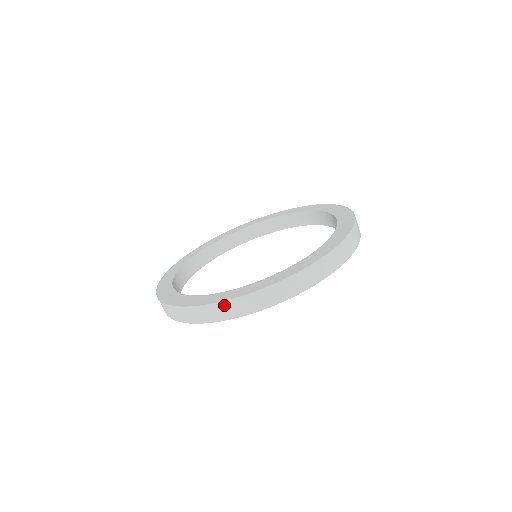
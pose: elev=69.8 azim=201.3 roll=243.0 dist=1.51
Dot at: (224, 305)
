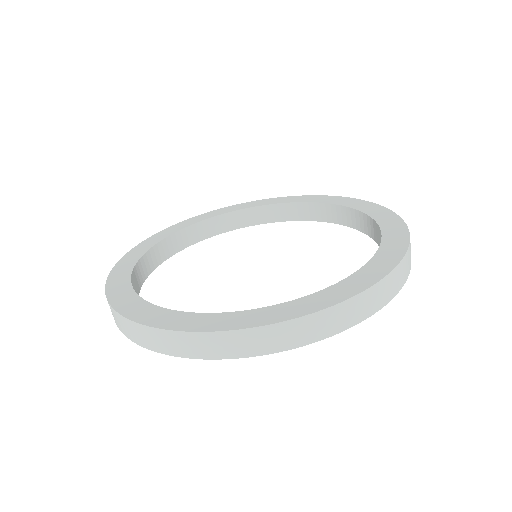
Dot at: (374, 291)
